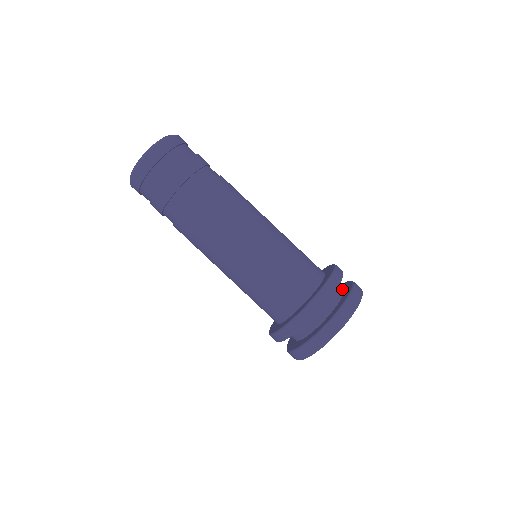
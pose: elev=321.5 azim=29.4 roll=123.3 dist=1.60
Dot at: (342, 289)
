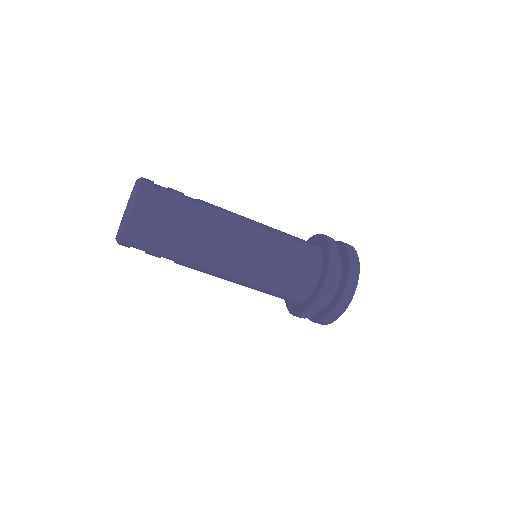
Dot at: occluded
